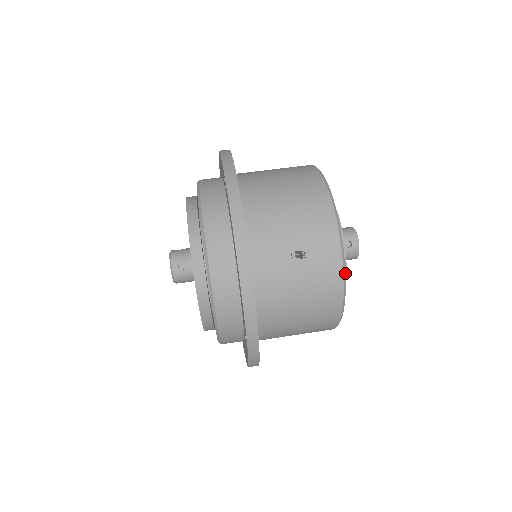
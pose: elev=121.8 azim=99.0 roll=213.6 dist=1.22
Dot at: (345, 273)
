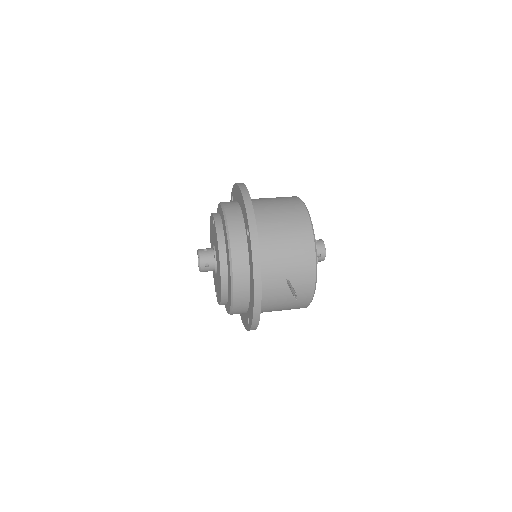
Dot at: occluded
